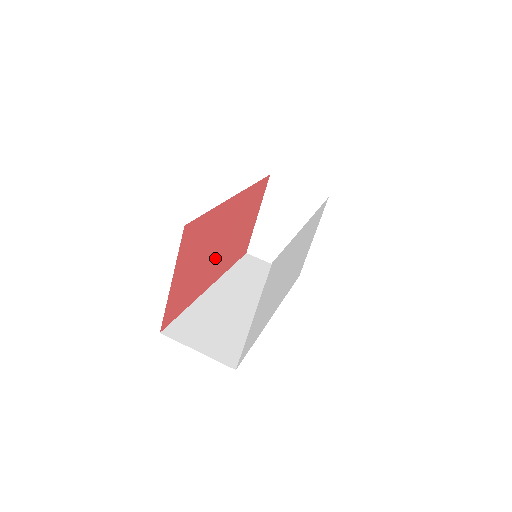
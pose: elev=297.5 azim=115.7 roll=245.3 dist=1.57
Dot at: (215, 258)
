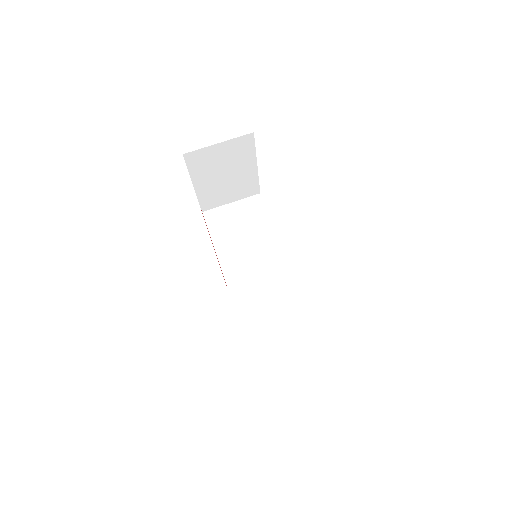
Dot at: occluded
